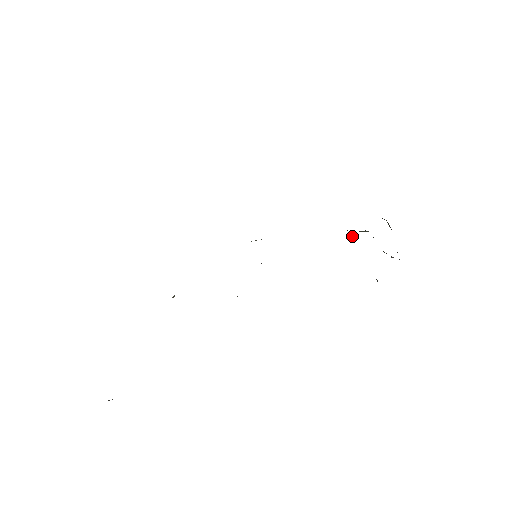
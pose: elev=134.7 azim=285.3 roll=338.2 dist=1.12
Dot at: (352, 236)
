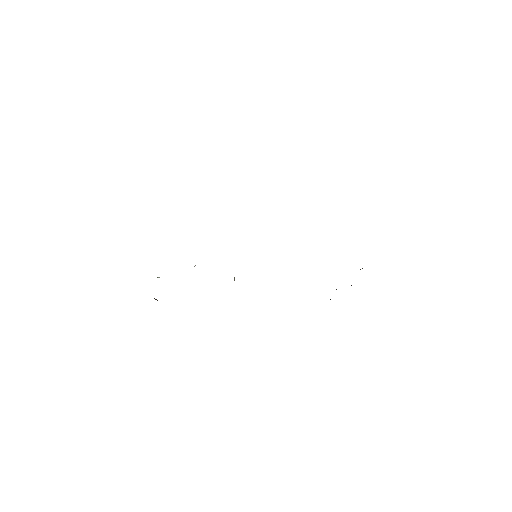
Dot at: occluded
